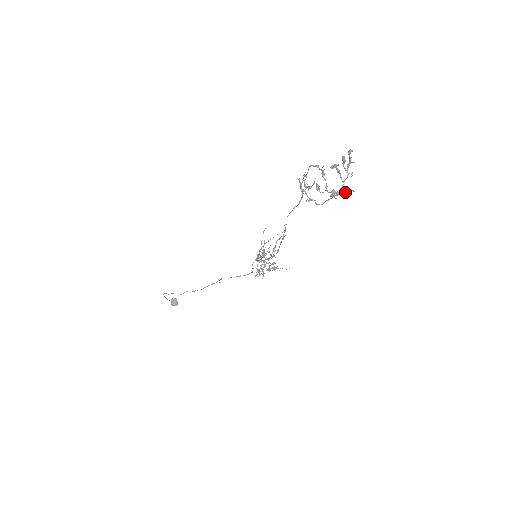
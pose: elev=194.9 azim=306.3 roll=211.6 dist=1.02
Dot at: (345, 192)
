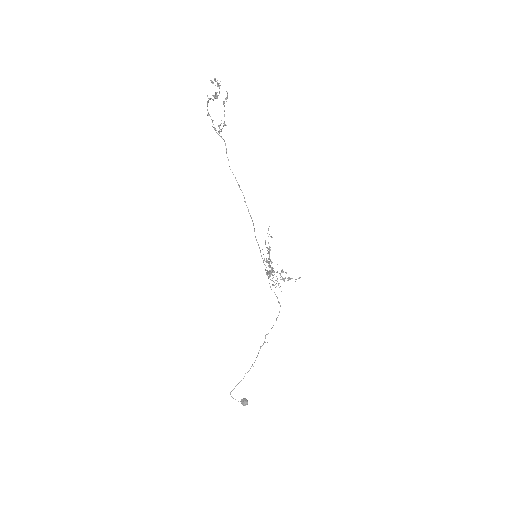
Dot at: (226, 99)
